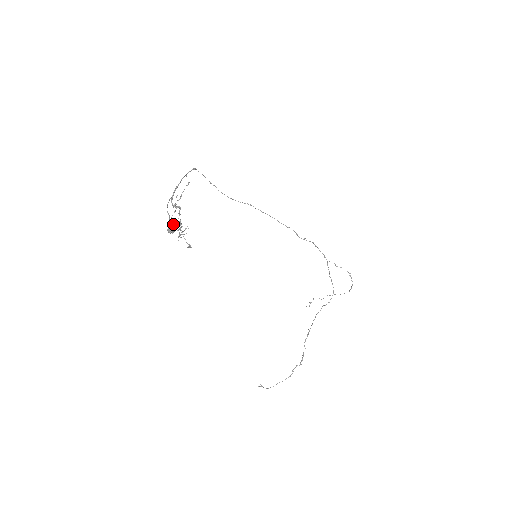
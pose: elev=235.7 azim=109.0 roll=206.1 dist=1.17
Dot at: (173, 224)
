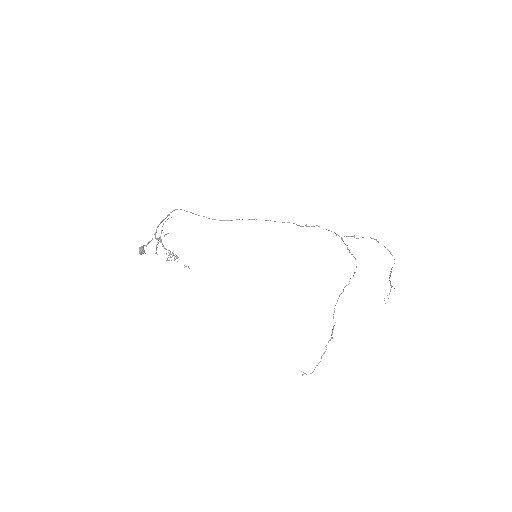
Dot at: occluded
